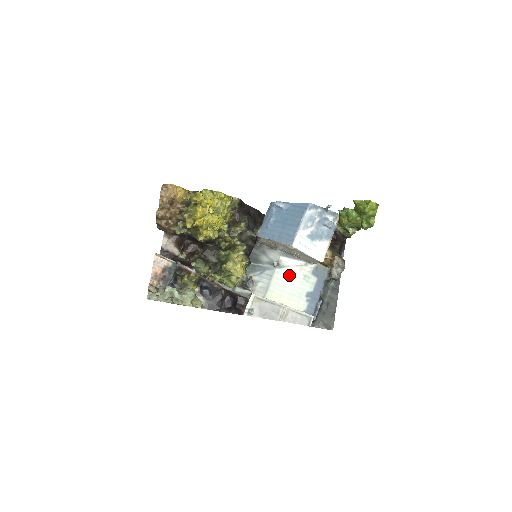
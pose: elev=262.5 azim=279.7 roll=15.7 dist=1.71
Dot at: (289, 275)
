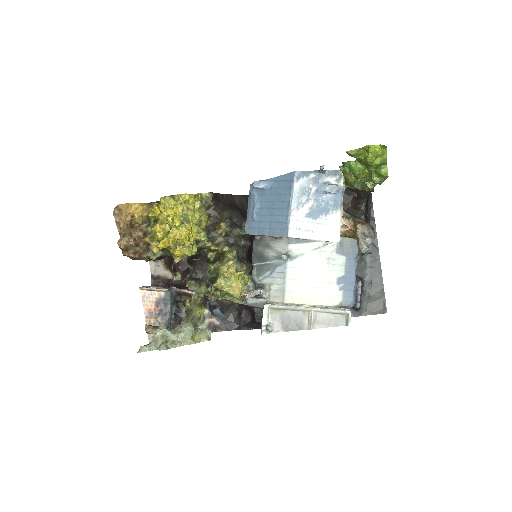
Dot at: (307, 264)
